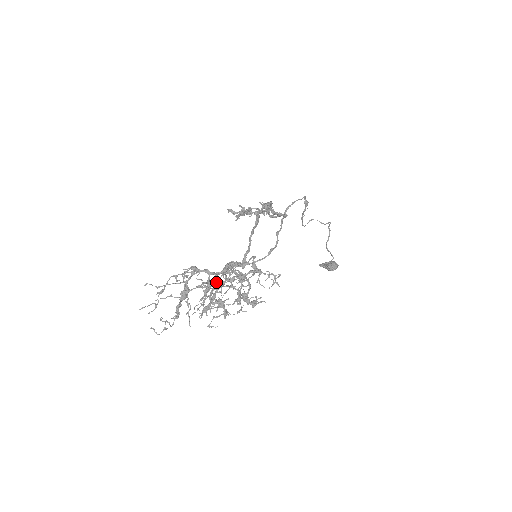
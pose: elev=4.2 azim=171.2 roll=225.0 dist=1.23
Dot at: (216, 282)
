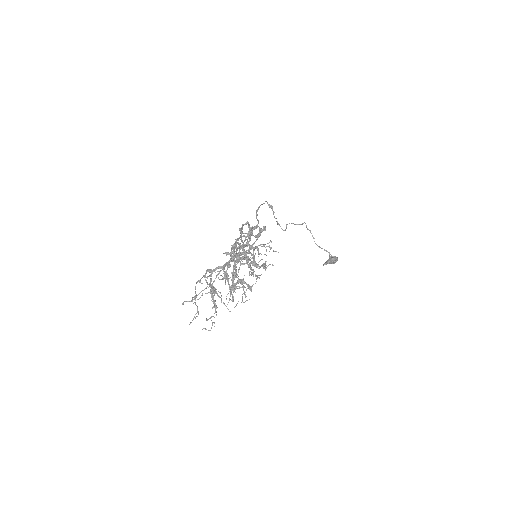
Dot at: (228, 266)
